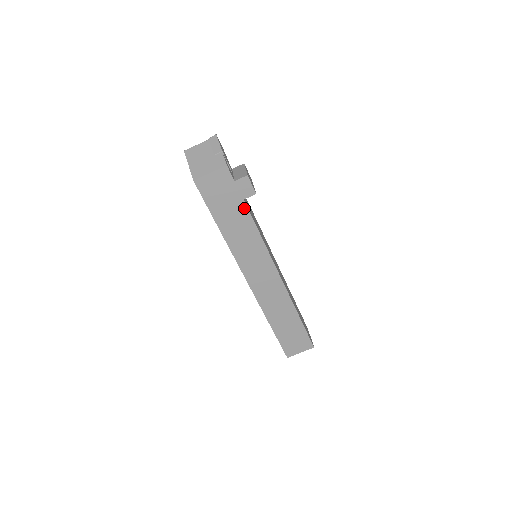
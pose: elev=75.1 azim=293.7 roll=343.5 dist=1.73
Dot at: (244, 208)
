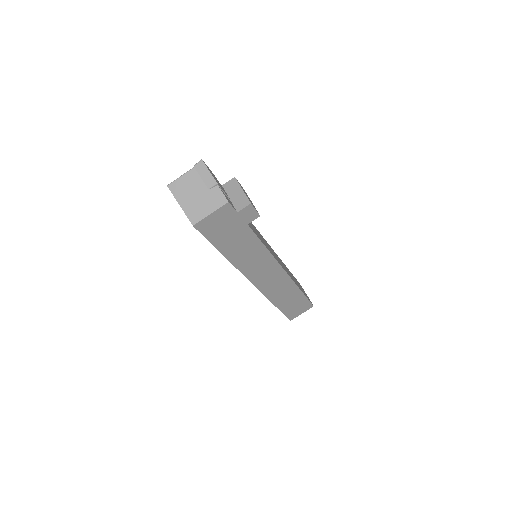
Dot at: (248, 231)
